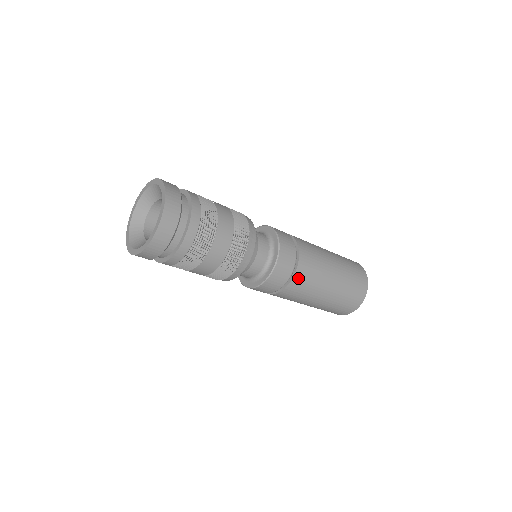
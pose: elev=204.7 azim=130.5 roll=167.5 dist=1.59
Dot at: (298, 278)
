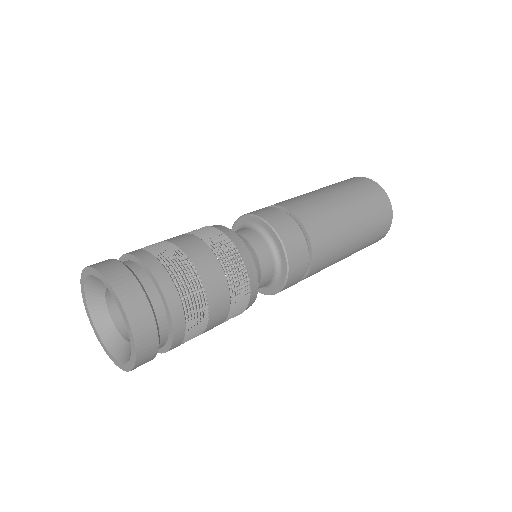
Dot at: (317, 250)
